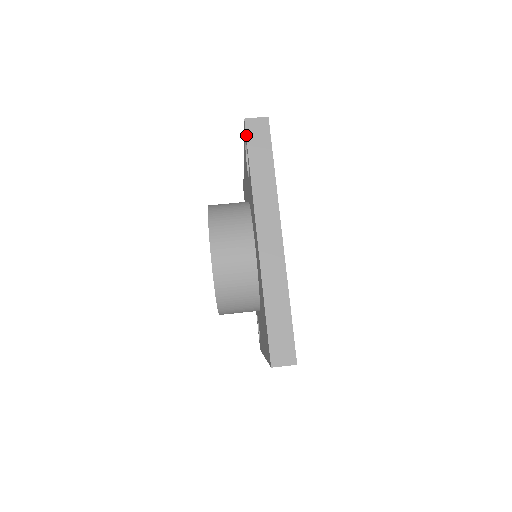
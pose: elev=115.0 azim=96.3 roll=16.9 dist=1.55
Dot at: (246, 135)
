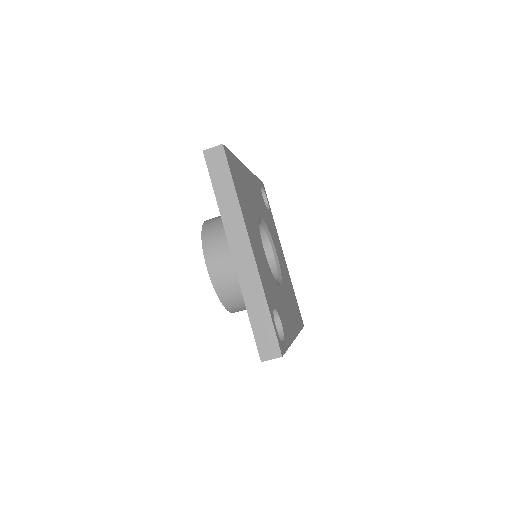
Dot at: occluded
